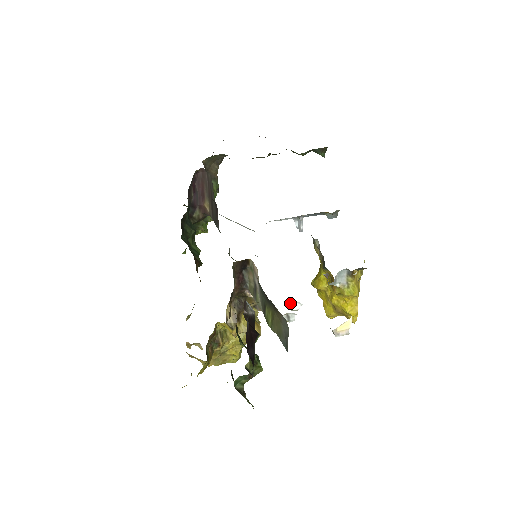
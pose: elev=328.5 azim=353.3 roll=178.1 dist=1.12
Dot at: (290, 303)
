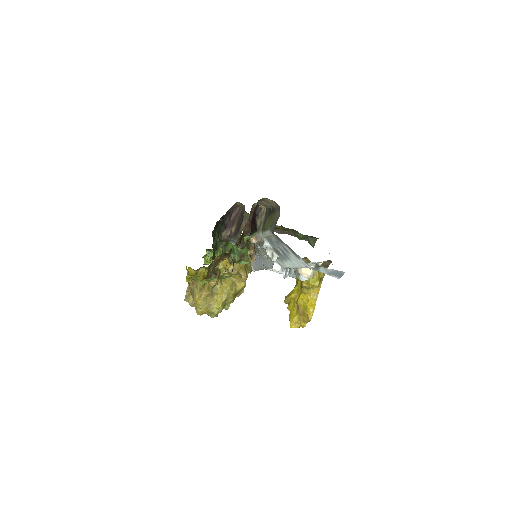
Dot at: (274, 262)
